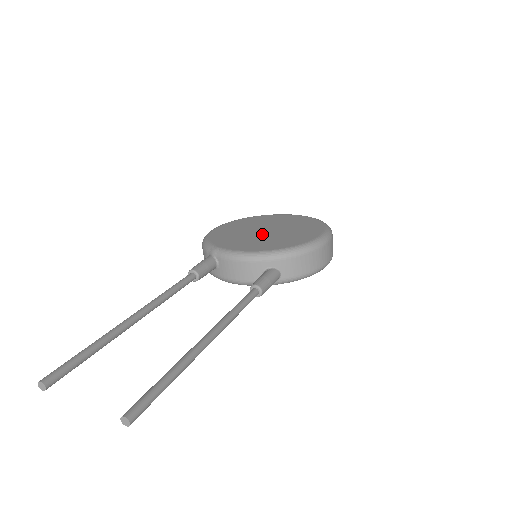
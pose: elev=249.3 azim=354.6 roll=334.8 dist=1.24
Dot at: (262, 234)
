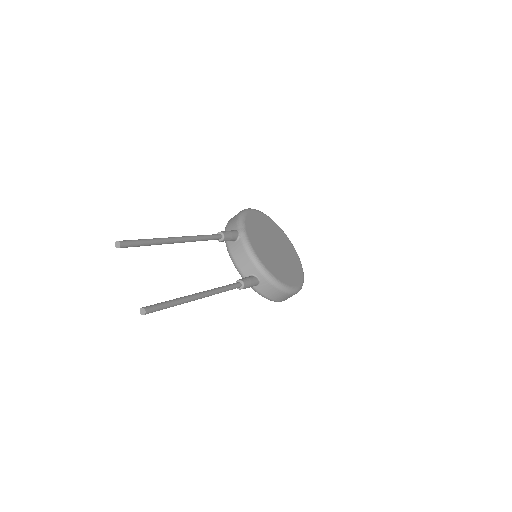
Dot at: (272, 249)
